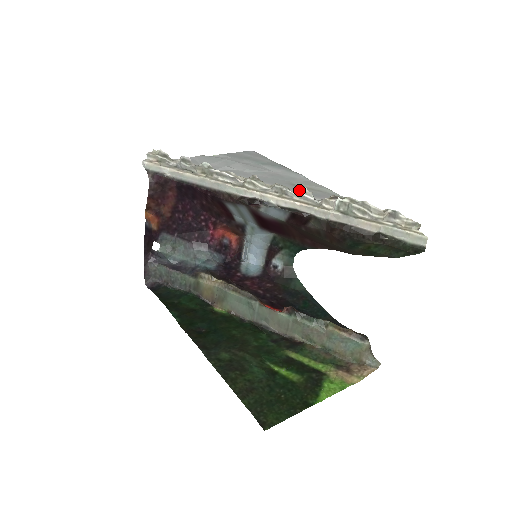
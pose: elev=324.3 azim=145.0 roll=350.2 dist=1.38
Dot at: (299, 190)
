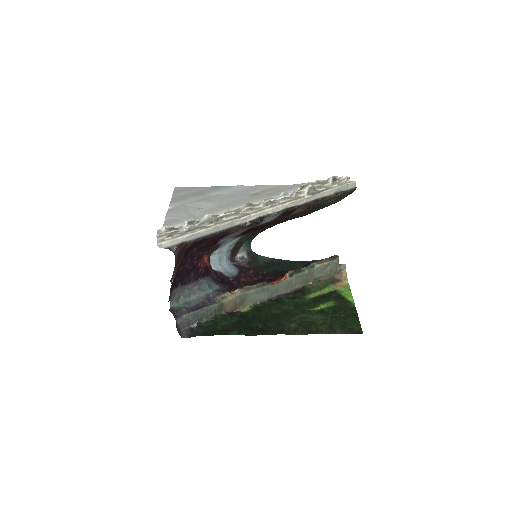
Dot at: (280, 195)
